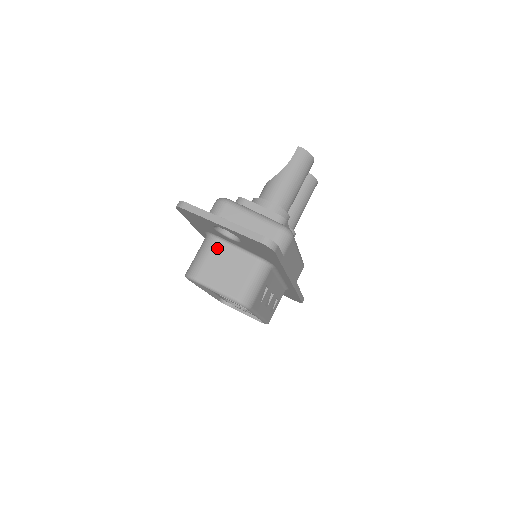
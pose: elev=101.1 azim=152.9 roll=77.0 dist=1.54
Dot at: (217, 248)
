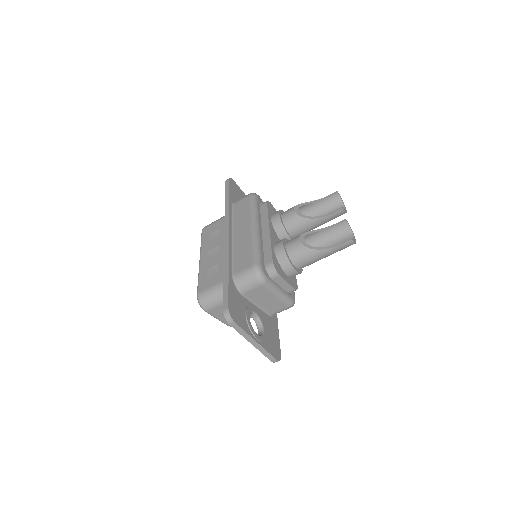
Dot at: occluded
